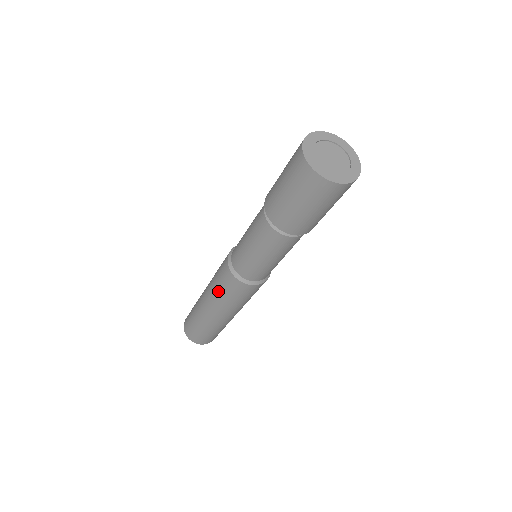
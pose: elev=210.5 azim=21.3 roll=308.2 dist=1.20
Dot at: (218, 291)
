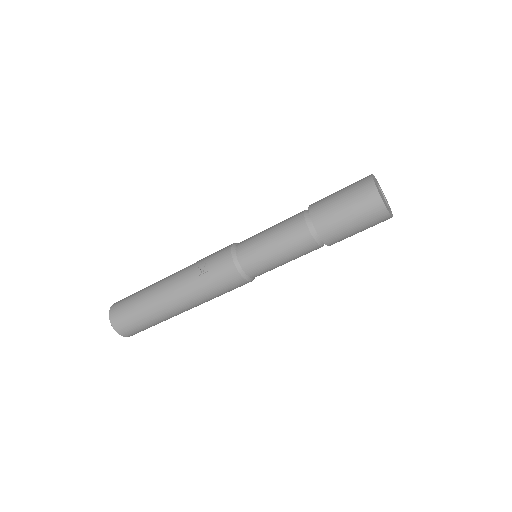
Dot at: (199, 270)
